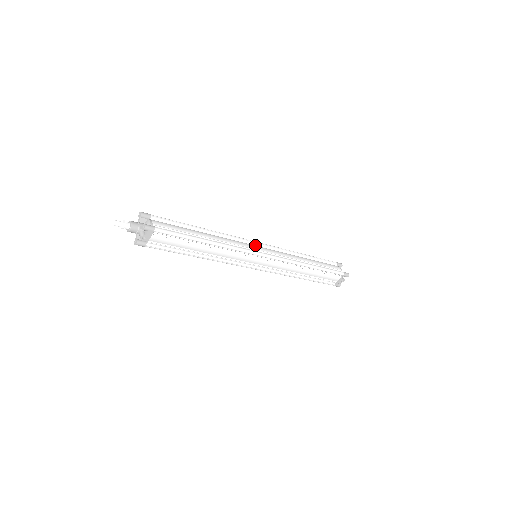
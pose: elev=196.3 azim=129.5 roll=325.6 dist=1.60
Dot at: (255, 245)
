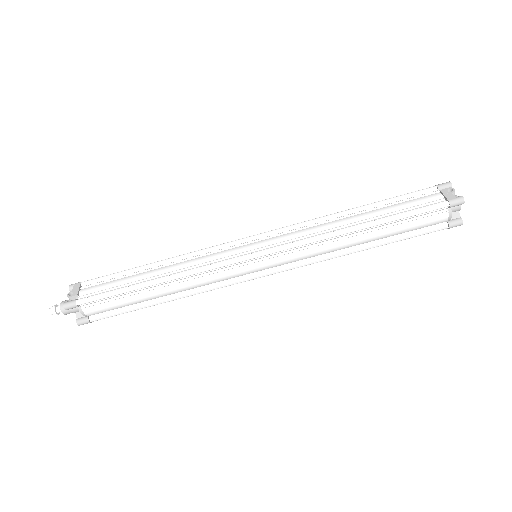
Dot at: occluded
